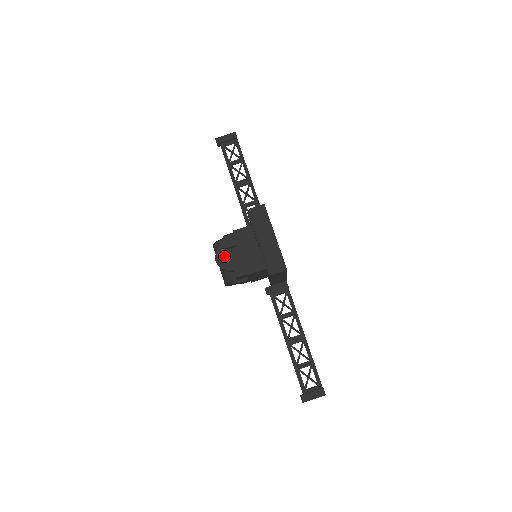
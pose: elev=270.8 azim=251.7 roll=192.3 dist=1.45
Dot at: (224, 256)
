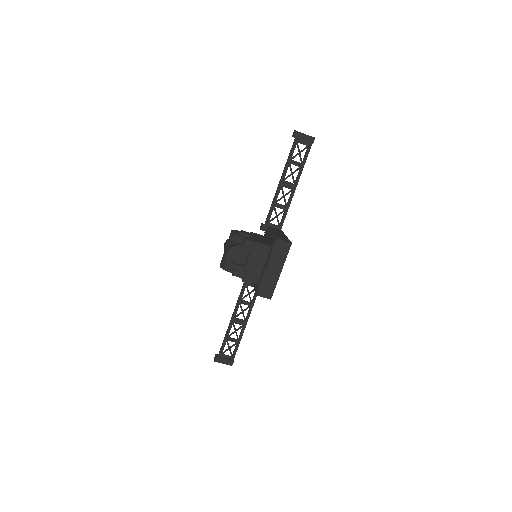
Dot at: (235, 252)
